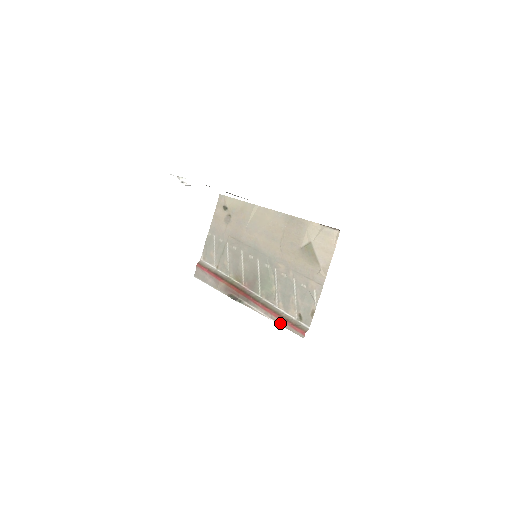
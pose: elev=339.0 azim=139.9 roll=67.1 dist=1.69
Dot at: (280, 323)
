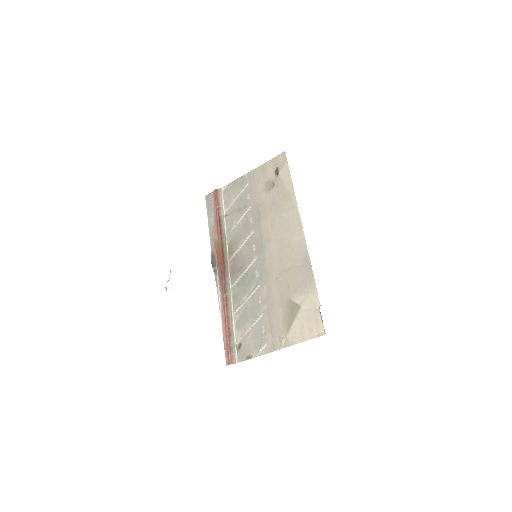
Dot at: (223, 331)
